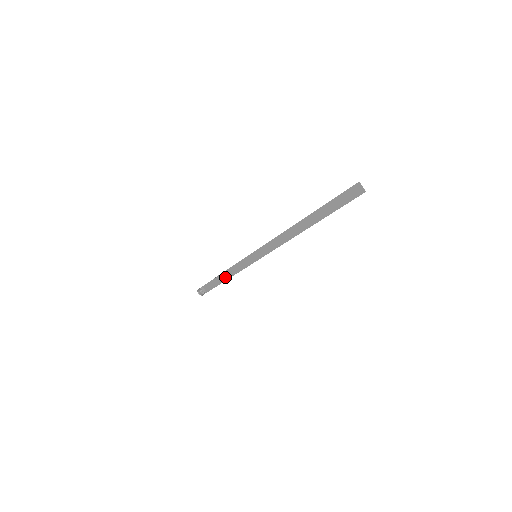
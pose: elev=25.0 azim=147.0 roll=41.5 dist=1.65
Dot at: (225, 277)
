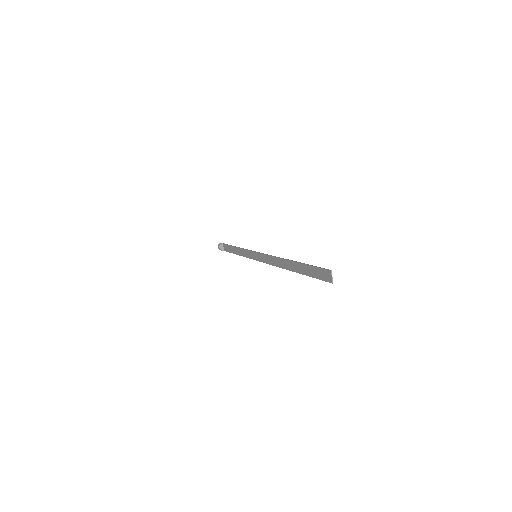
Dot at: (236, 251)
